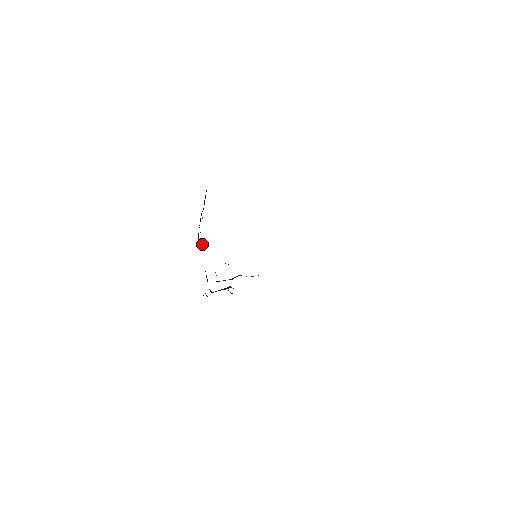
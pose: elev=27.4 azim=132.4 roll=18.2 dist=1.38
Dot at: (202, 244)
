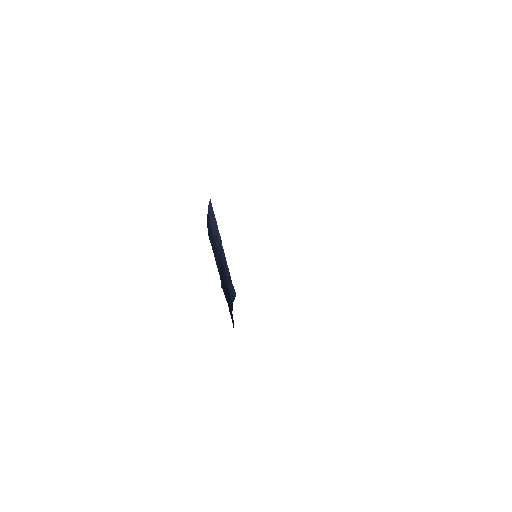
Dot at: (218, 258)
